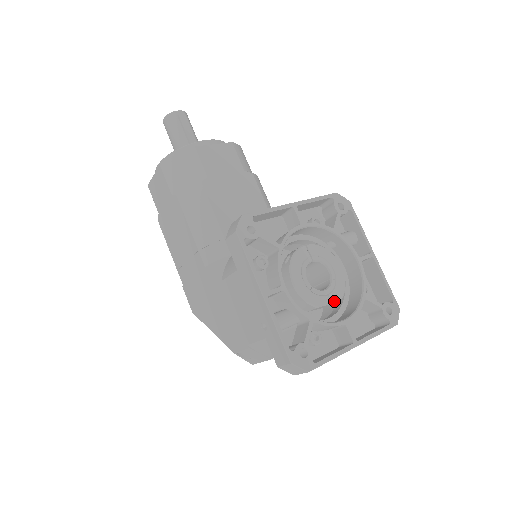
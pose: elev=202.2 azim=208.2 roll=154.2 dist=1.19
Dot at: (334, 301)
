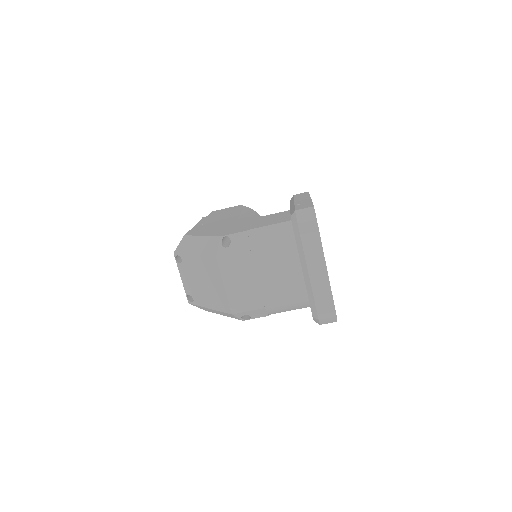
Dot at: occluded
